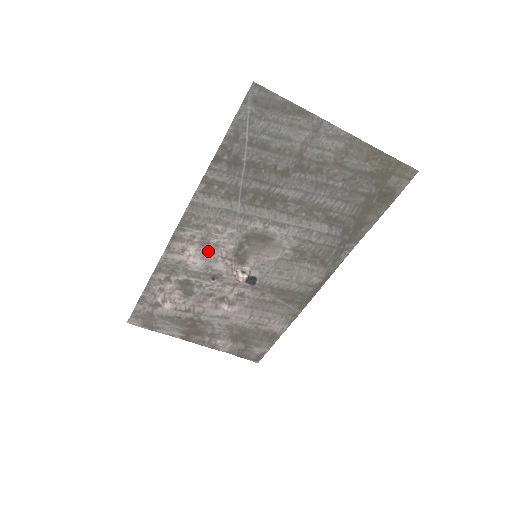
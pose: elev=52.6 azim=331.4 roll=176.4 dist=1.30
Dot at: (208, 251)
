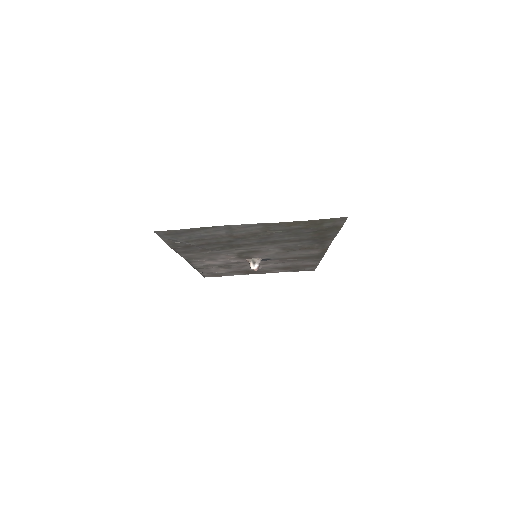
Dot at: (220, 260)
